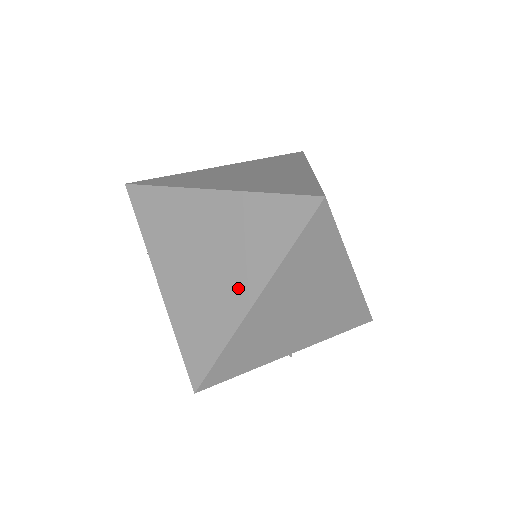
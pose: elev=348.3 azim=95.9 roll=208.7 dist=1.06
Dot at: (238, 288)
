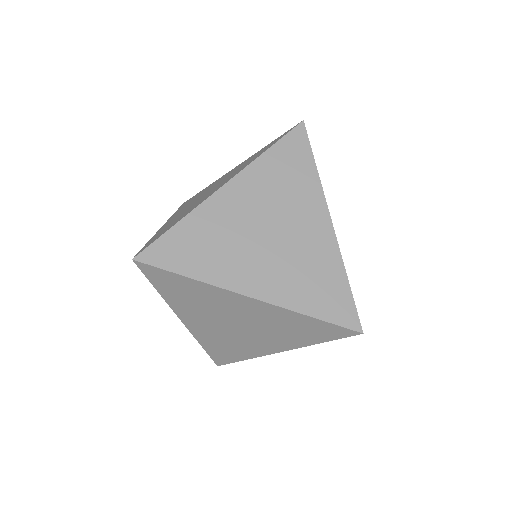
Dot at: (267, 344)
